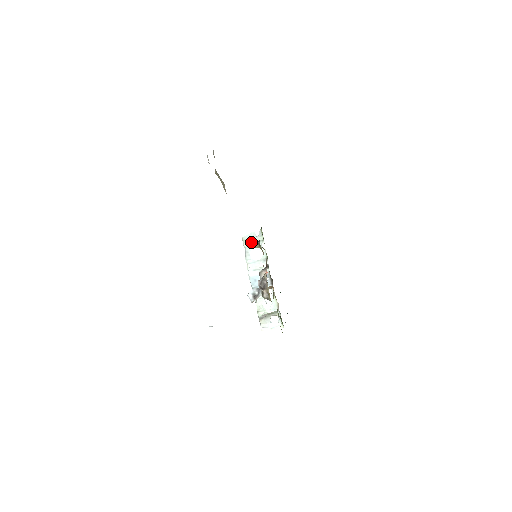
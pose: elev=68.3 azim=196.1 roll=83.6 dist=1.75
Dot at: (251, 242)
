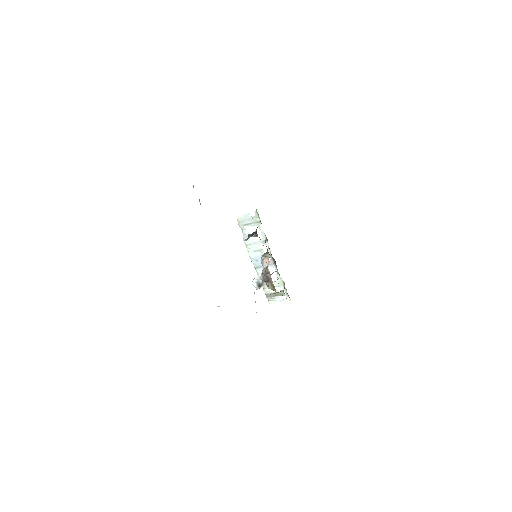
Dot at: (247, 224)
